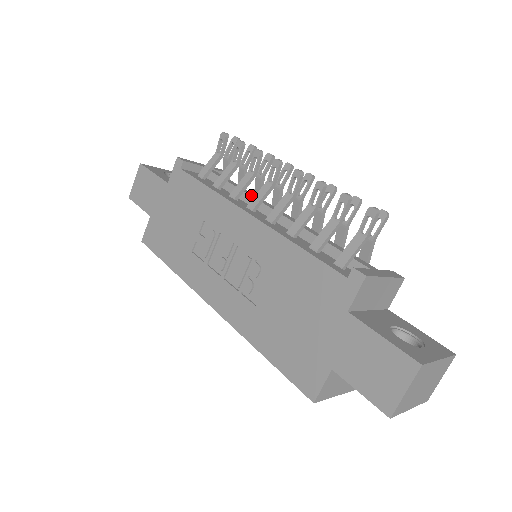
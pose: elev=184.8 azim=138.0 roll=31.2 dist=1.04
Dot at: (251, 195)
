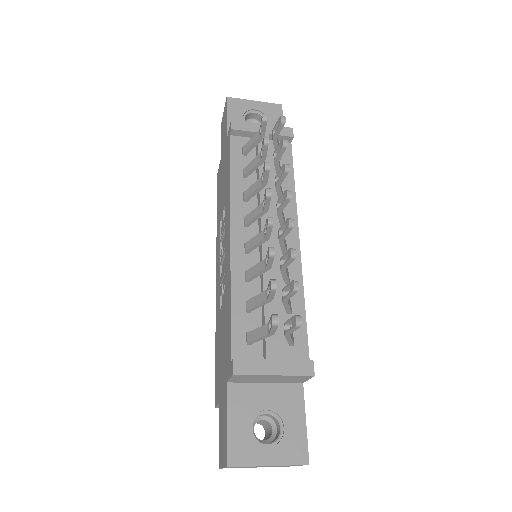
Dot at: (262, 200)
